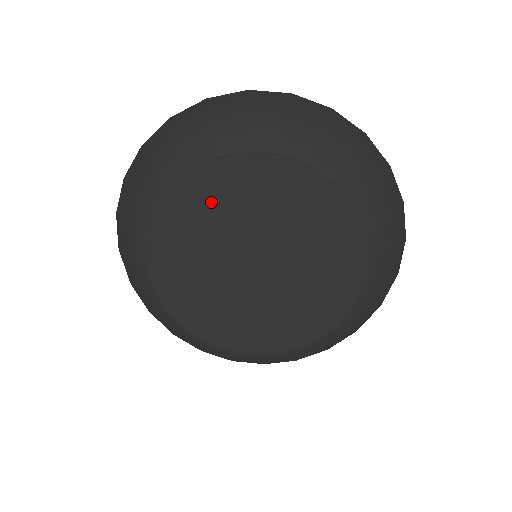
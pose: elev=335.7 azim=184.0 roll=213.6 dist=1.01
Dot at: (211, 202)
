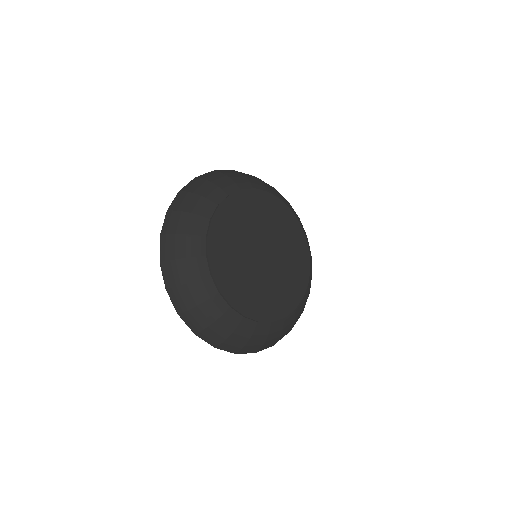
Dot at: (229, 230)
